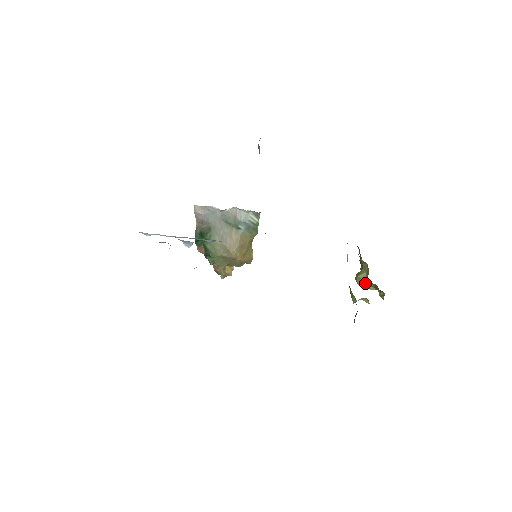
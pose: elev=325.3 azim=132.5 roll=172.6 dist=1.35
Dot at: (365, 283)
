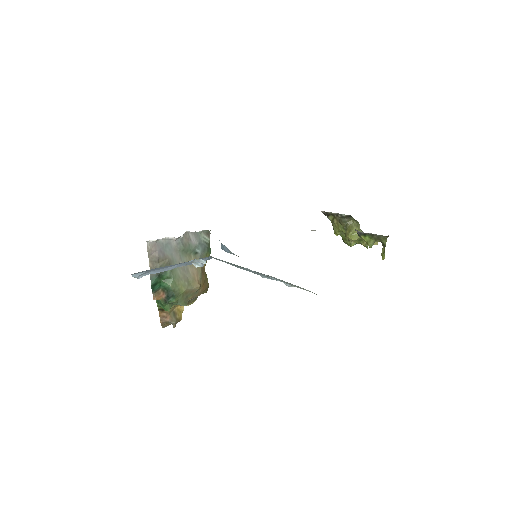
Dot at: occluded
